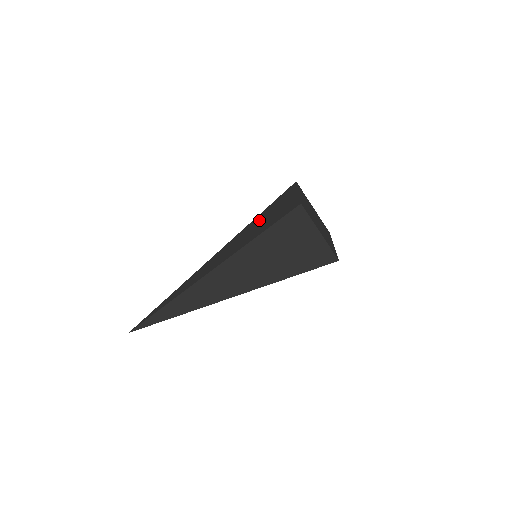
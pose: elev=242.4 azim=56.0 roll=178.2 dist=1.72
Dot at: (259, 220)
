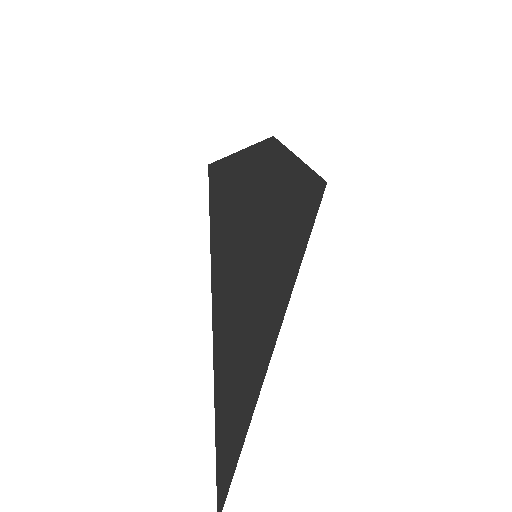
Dot at: (225, 216)
